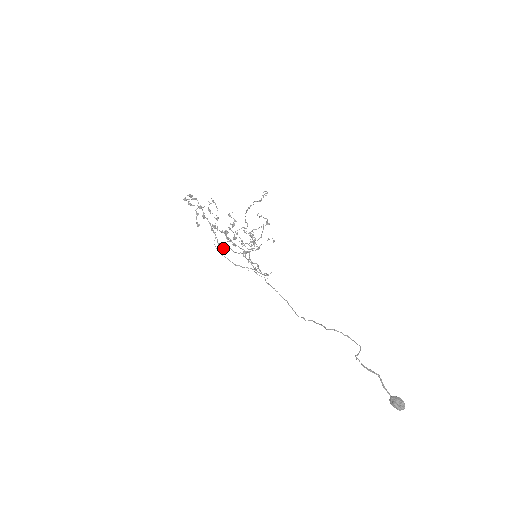
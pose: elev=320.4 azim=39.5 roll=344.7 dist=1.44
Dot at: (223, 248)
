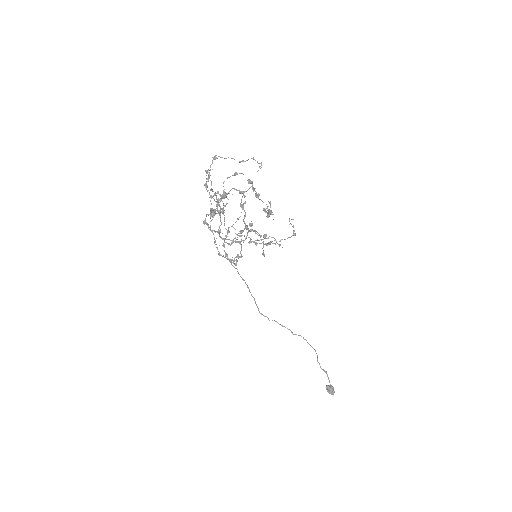
Dot at: occluded
